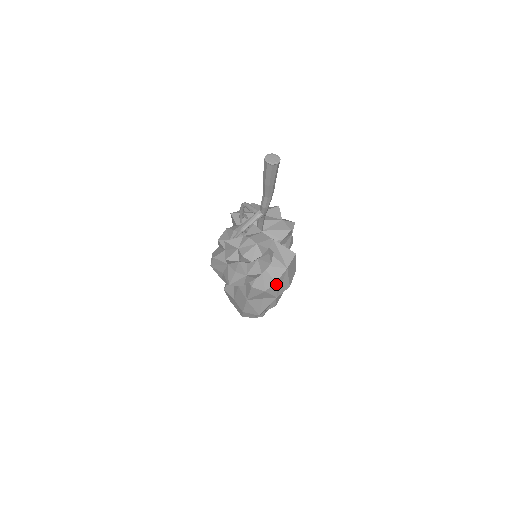
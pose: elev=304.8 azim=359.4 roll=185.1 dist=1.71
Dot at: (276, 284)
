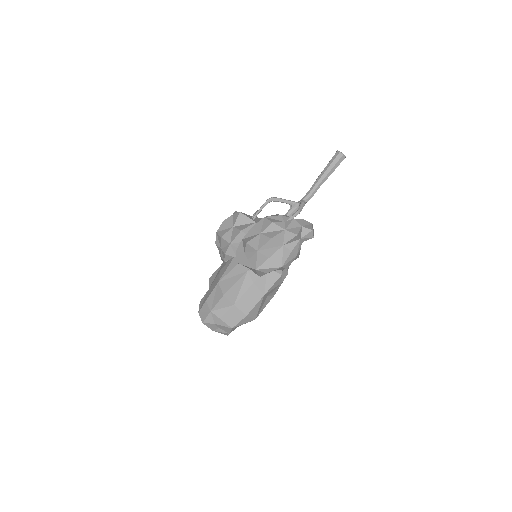
Dot at: occluded
